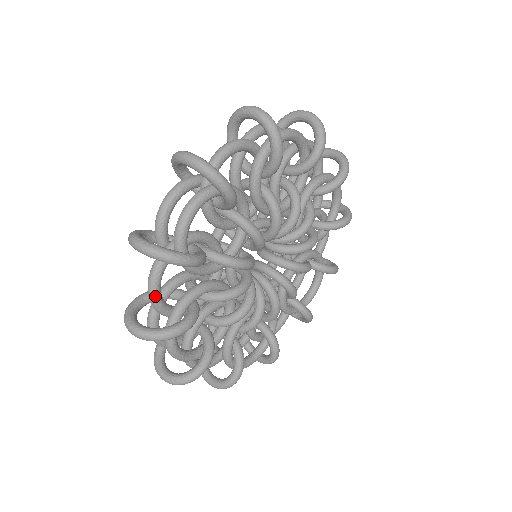
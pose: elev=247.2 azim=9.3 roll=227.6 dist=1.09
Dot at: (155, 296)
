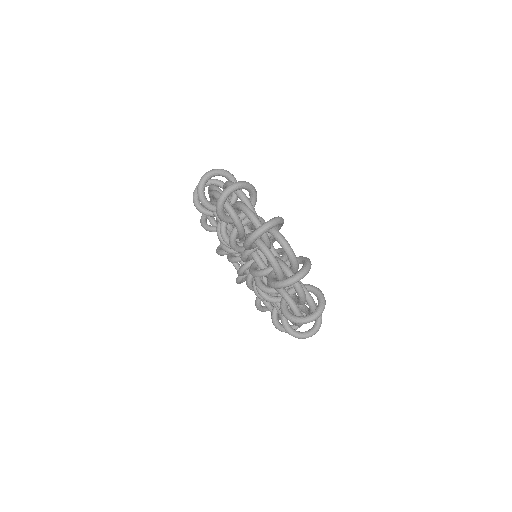
Dot at: occluded
